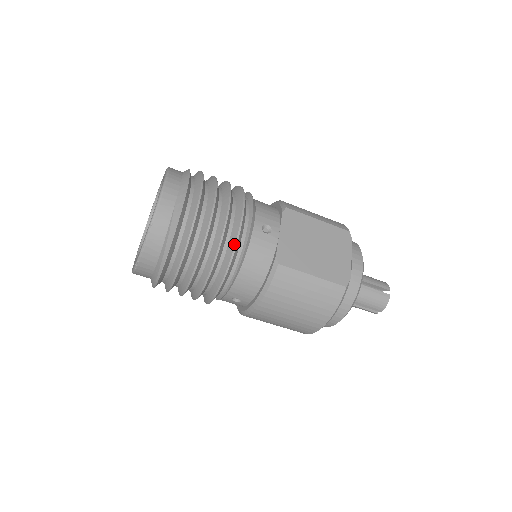
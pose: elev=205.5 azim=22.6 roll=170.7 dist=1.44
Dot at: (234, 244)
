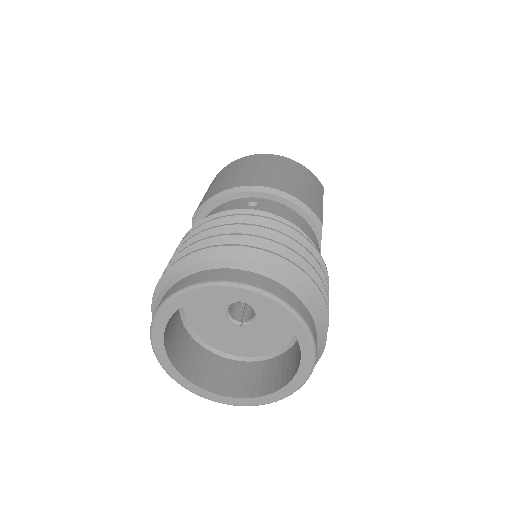
Dot at: occluded
